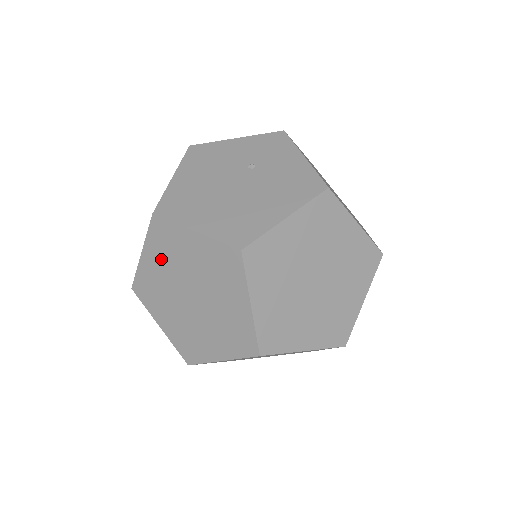
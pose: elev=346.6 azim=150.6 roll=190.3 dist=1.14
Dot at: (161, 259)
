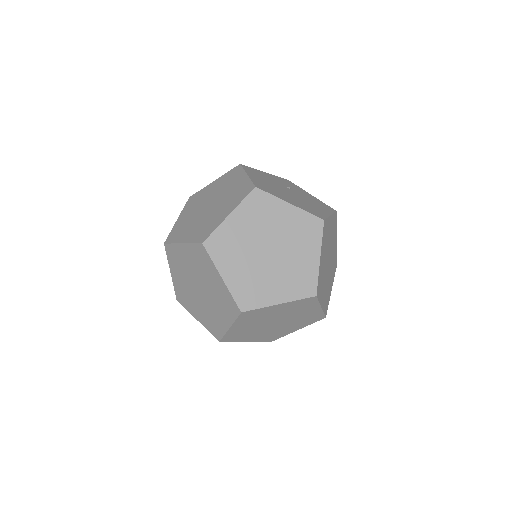
Dot at: (250, 220)
